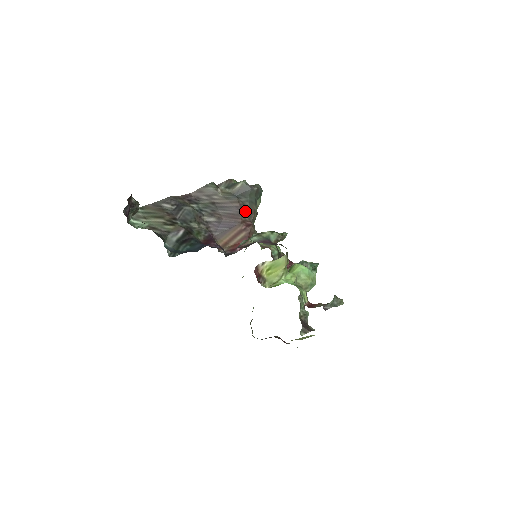
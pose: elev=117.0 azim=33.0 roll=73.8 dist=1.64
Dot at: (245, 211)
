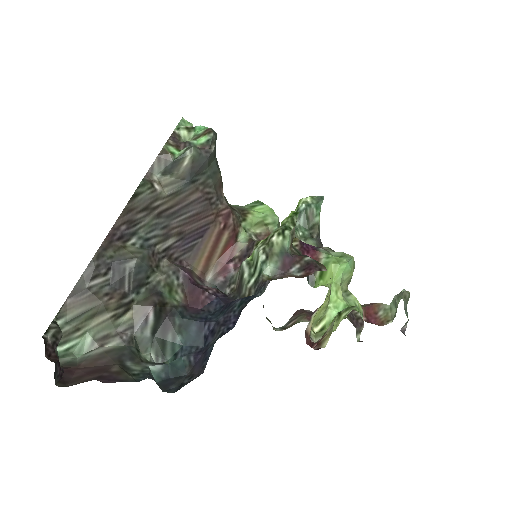
Dot at: (212, 196)
